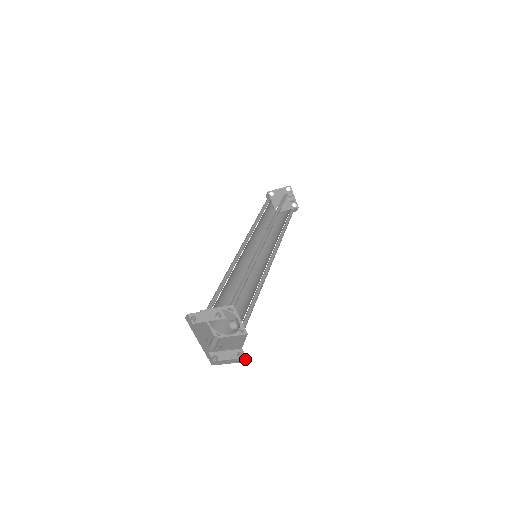
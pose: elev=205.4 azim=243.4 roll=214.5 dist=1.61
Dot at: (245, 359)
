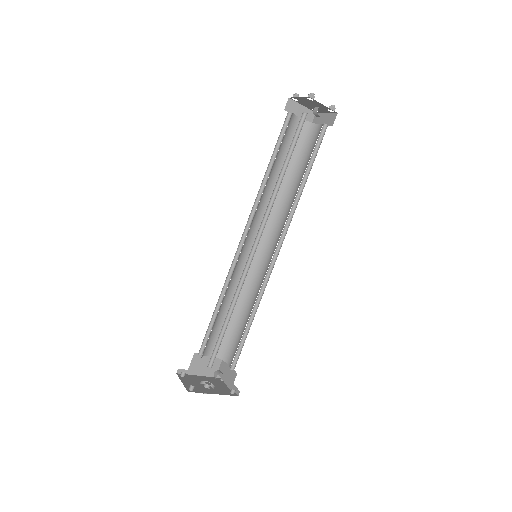
Dot at: occluded
